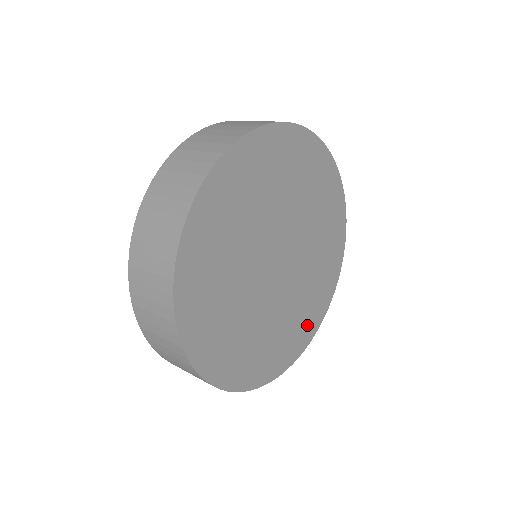
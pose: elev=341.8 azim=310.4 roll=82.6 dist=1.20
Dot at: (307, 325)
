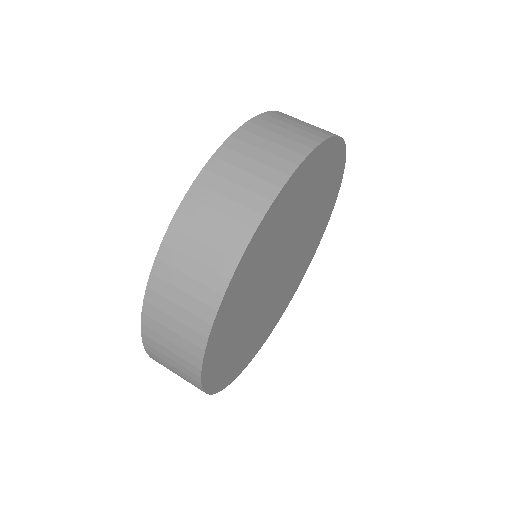
Dot at: (317, 238)
